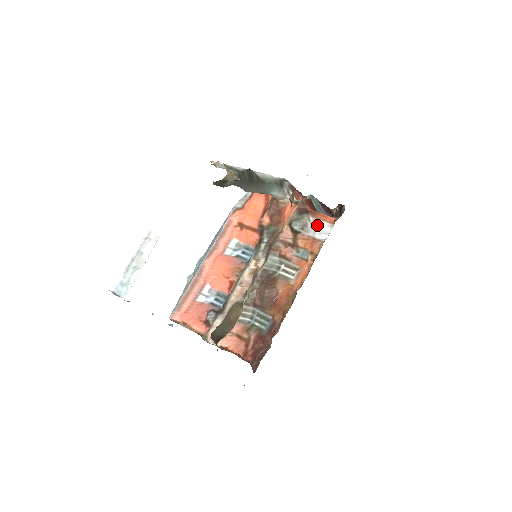
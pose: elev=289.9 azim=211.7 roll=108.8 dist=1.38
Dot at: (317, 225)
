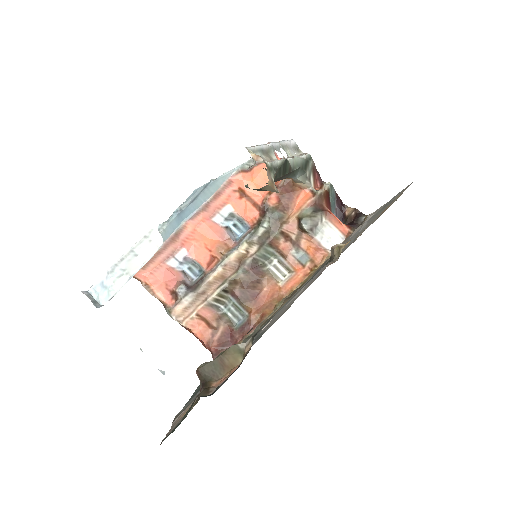
Dot at: (328, 230)
